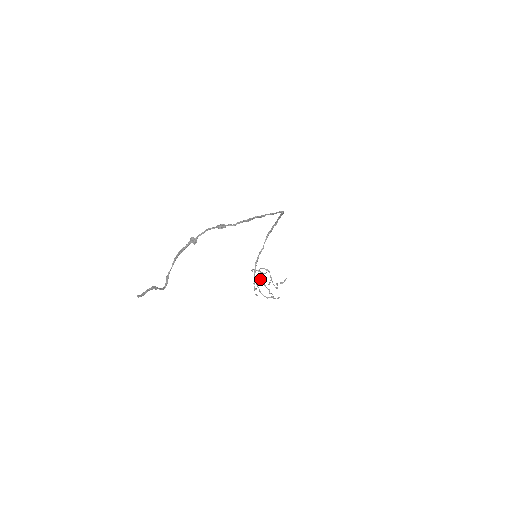
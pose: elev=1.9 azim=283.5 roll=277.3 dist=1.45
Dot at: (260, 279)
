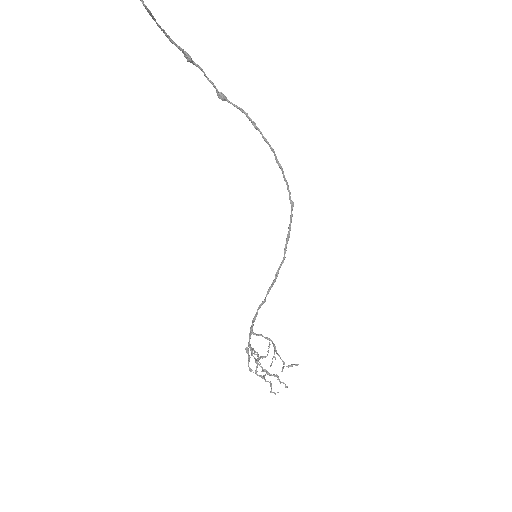
Dot at: (257, 365)
